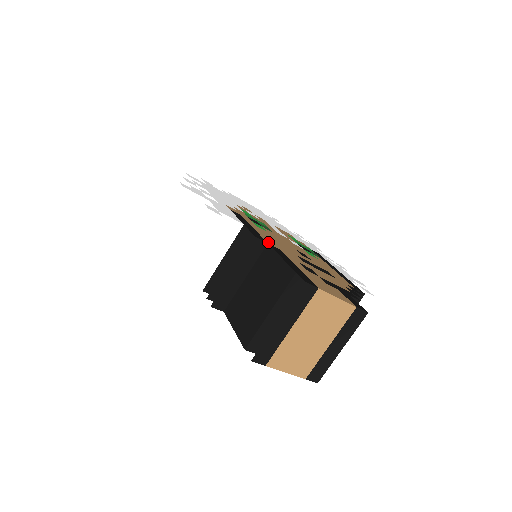
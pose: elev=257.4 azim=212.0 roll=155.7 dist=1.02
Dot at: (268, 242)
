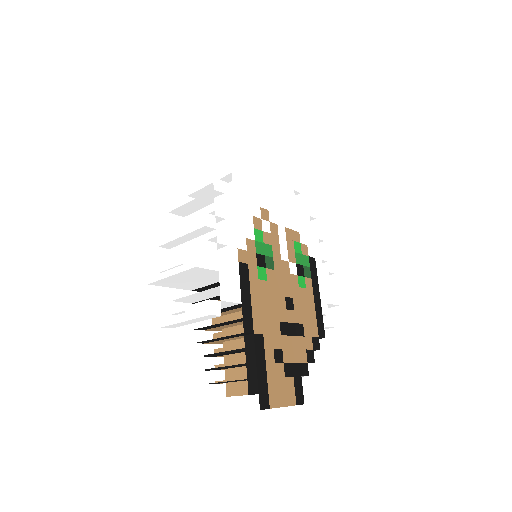
Dot at: (255, 329)
